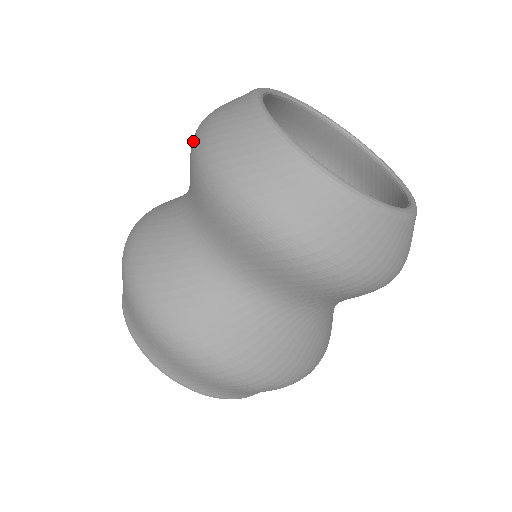
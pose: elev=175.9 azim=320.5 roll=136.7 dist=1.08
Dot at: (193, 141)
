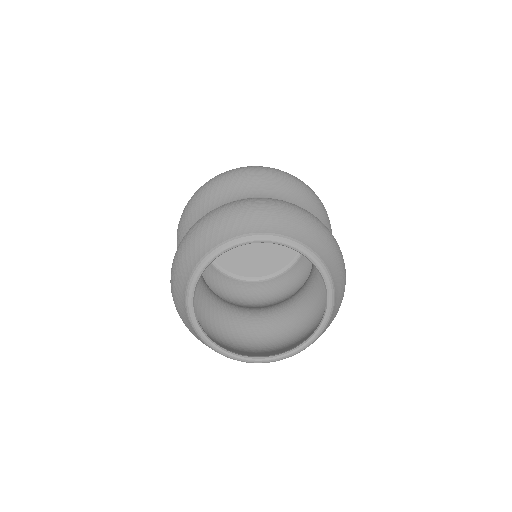
Dot at: (182, 239)
